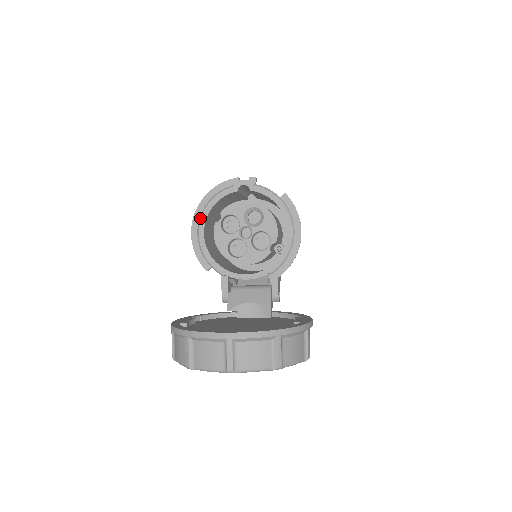
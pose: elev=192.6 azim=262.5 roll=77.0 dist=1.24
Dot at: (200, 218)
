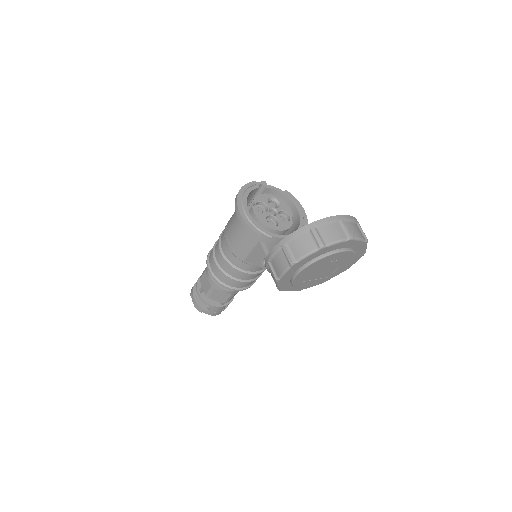
Dot at: (242, 203)
